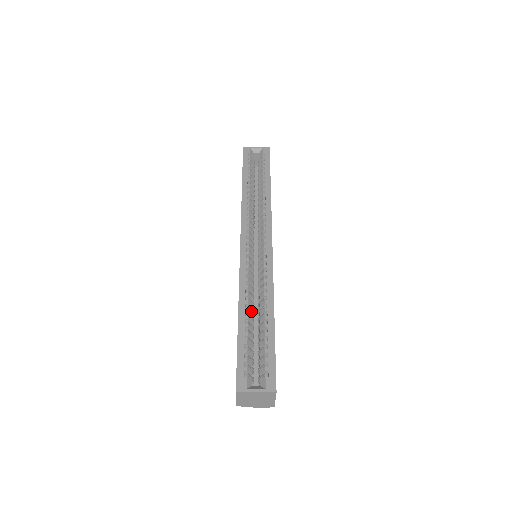
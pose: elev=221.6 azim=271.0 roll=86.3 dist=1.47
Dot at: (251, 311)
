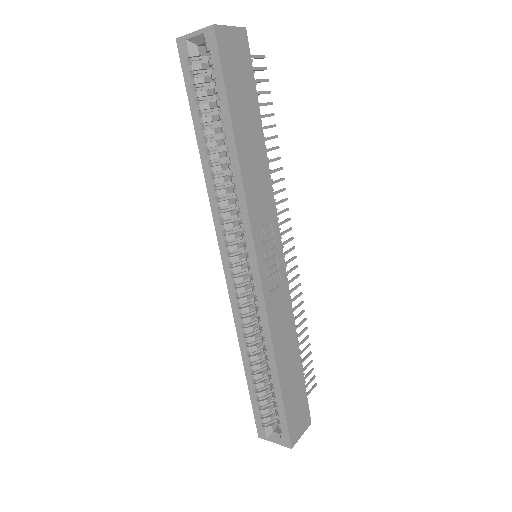
Dot at: (256, 357)
